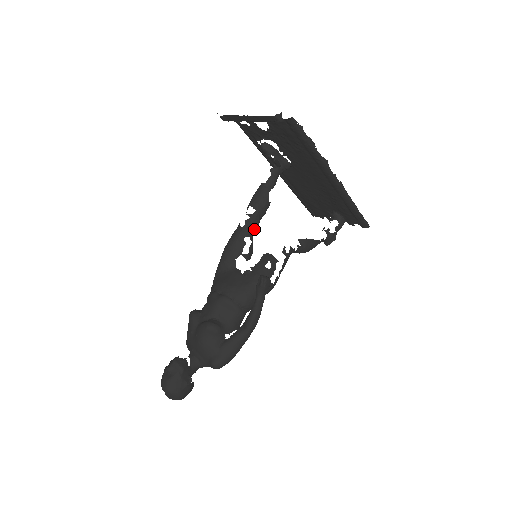
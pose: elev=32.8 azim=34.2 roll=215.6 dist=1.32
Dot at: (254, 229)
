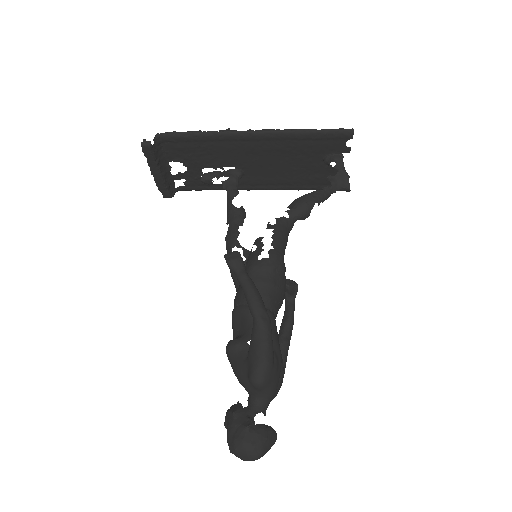
Dot at: (235, 237)
